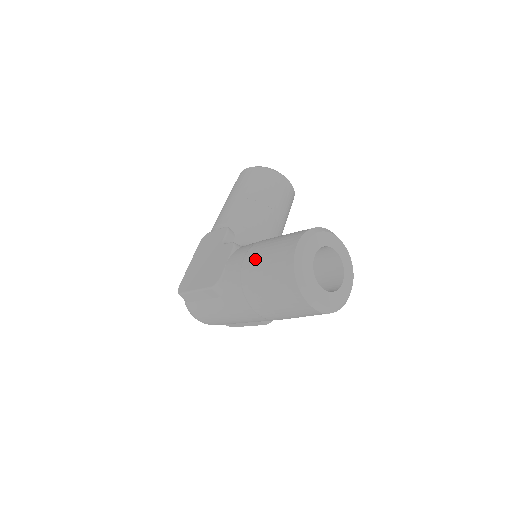
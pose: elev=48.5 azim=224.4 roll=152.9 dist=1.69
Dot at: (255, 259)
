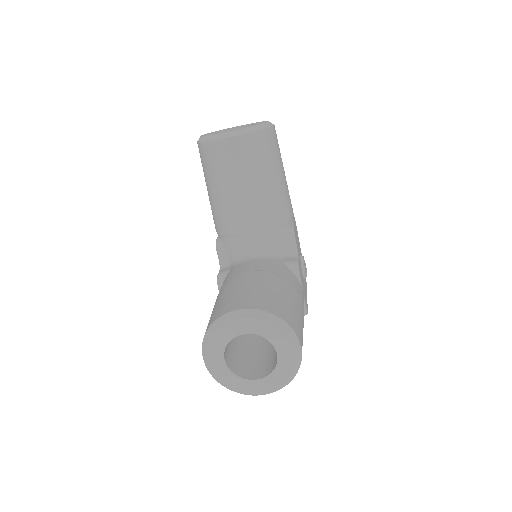
Dot at: occluded
